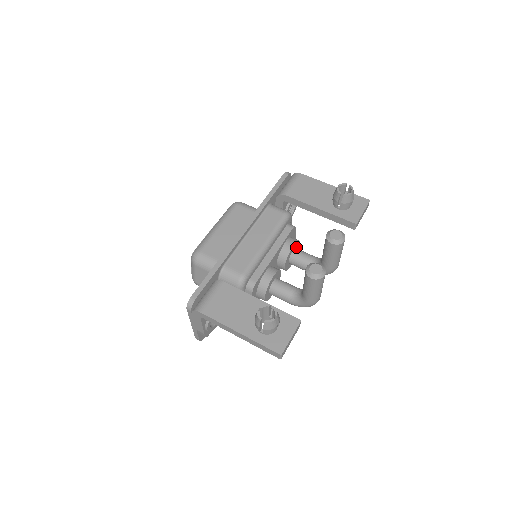
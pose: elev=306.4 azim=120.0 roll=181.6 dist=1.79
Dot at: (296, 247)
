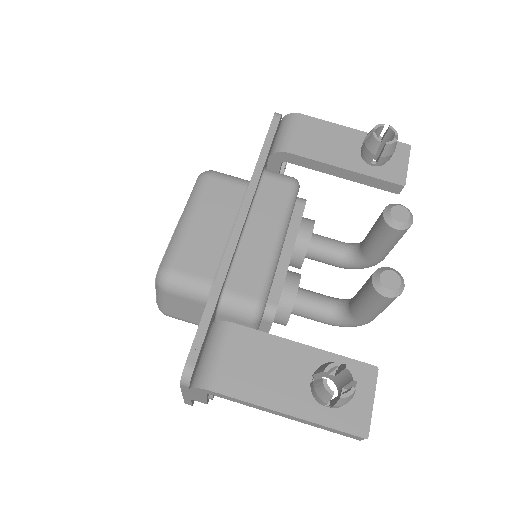
Dot at: occluded
